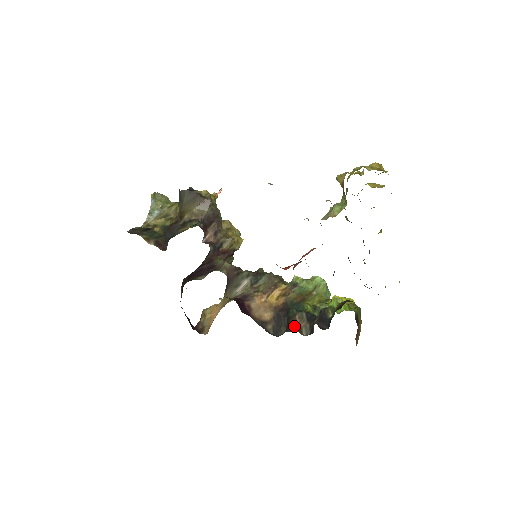
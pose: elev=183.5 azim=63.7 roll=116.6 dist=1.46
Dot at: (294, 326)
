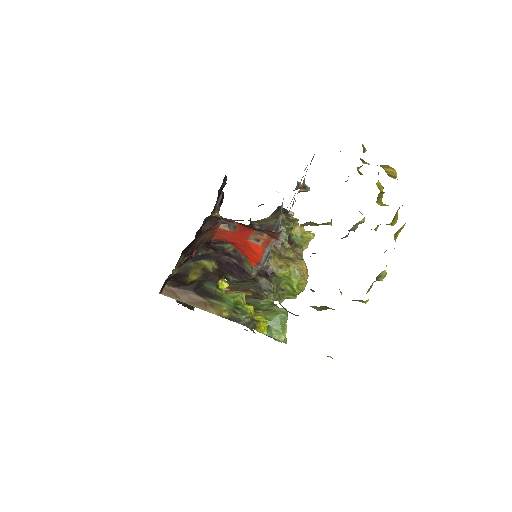
Dot at: occluded
